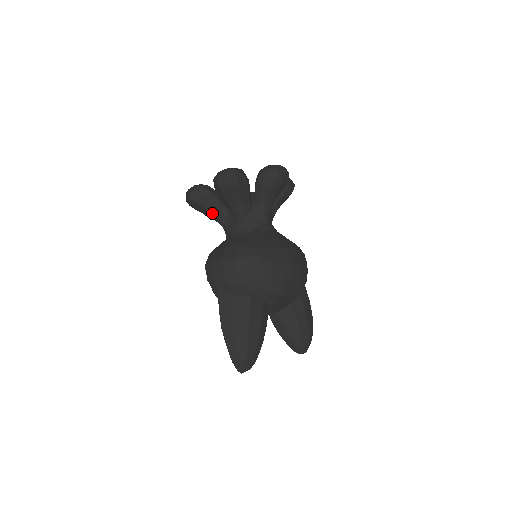
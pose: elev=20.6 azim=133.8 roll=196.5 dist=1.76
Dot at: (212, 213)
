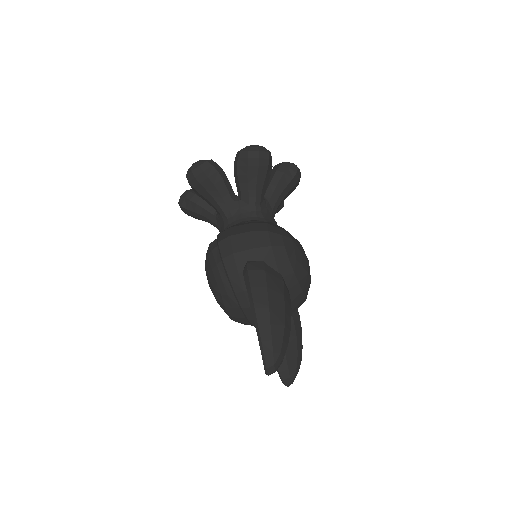
Dot at: (219, 194)
